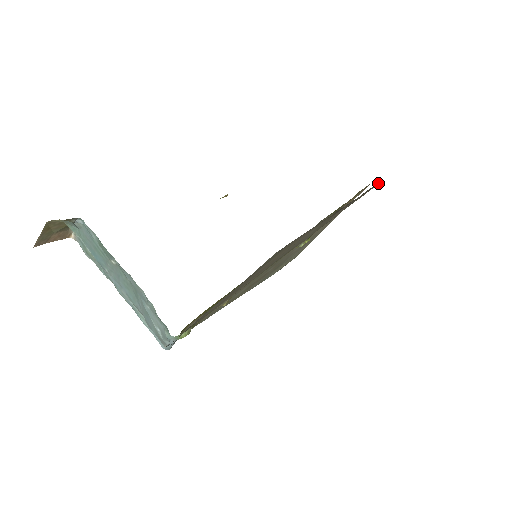
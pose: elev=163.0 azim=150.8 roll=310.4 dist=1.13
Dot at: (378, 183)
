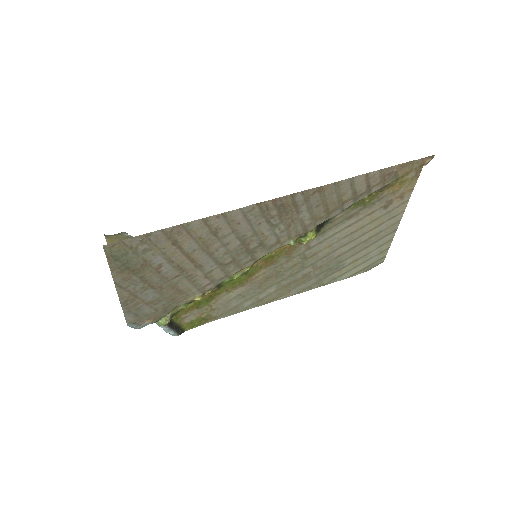
Dot at: (414, 162)
